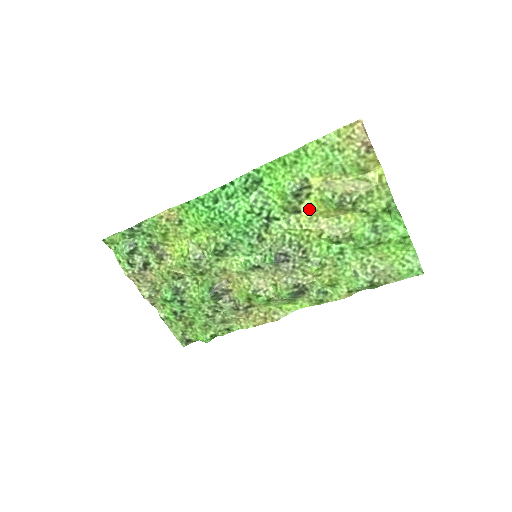
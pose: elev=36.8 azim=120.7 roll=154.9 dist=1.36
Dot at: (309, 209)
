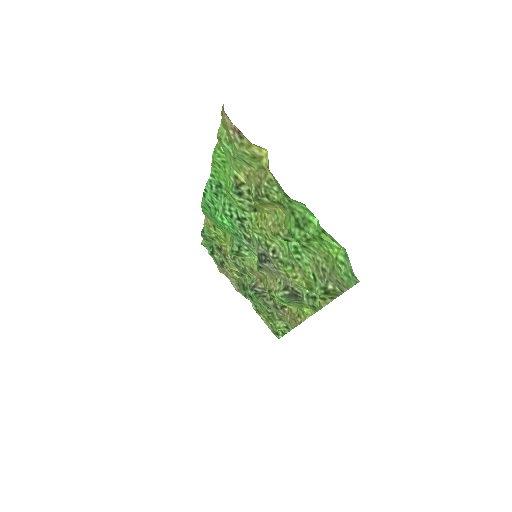
Dot at: (256, 206)
